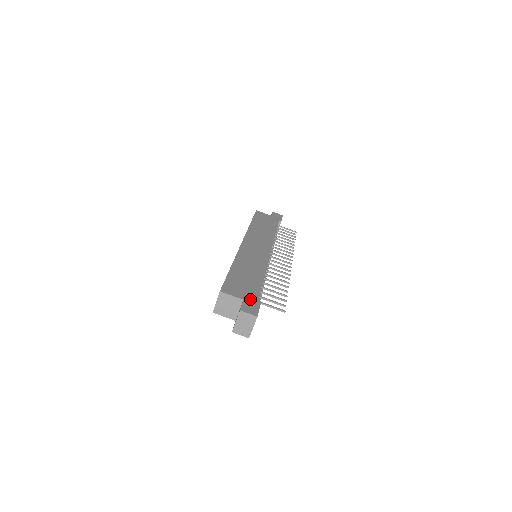
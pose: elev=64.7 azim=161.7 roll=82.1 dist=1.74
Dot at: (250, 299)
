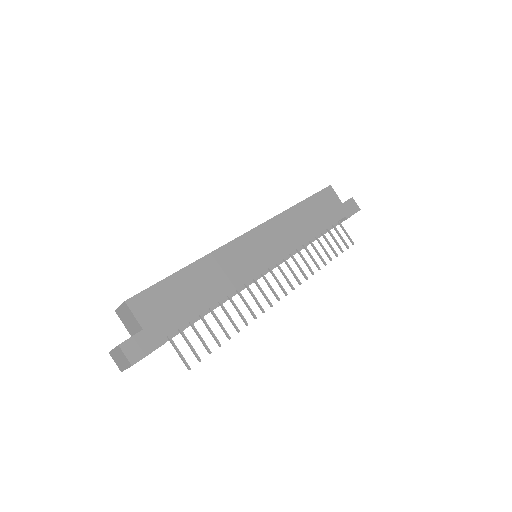
Dot at: (153, 332)
